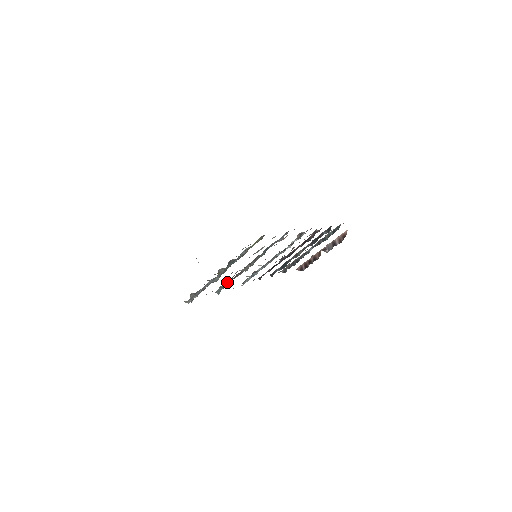
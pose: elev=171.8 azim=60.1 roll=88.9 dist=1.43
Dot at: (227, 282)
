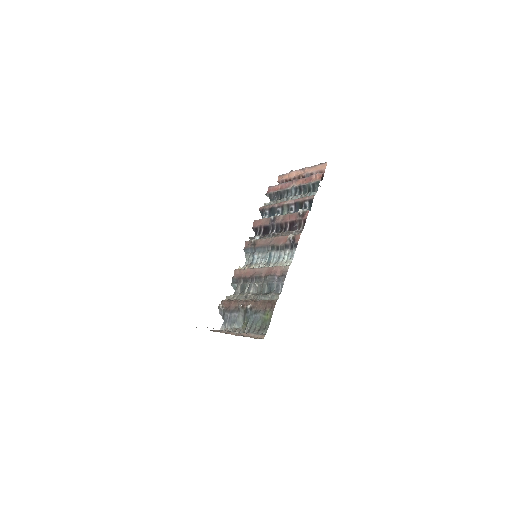
Dot at: (241, 289)
